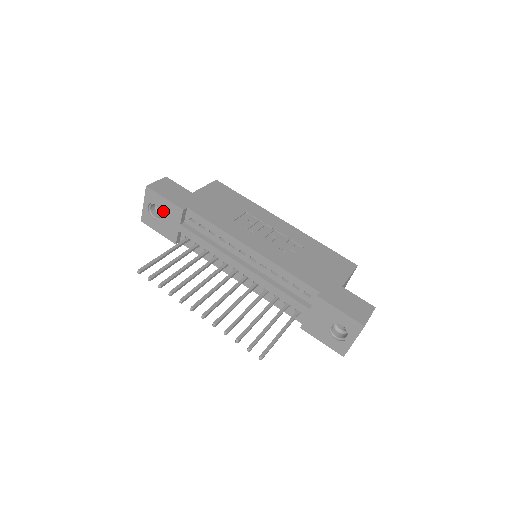
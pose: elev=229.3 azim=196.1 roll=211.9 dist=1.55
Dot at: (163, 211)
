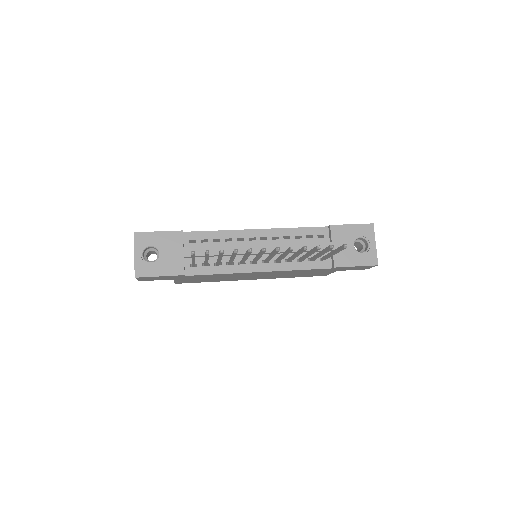
Dot at: (160, 247)
